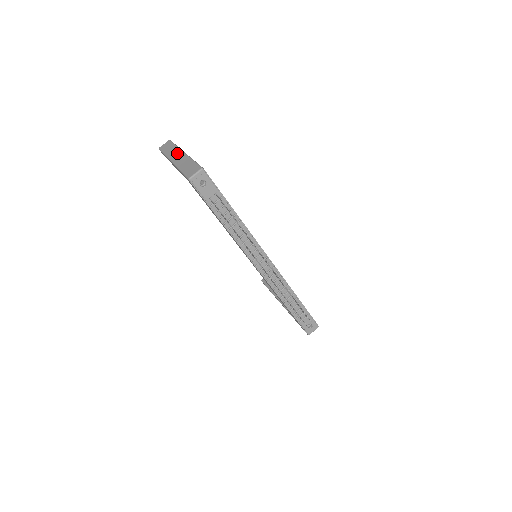
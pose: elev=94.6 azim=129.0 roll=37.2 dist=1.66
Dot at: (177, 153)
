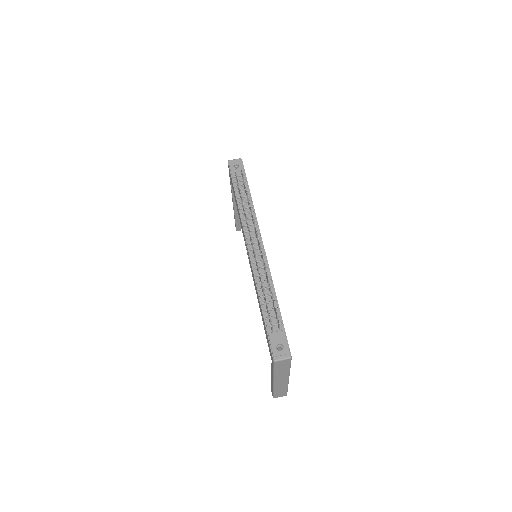
Dot at: occluded
